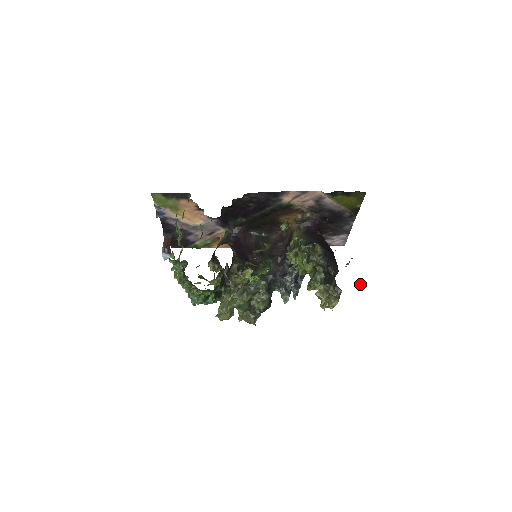
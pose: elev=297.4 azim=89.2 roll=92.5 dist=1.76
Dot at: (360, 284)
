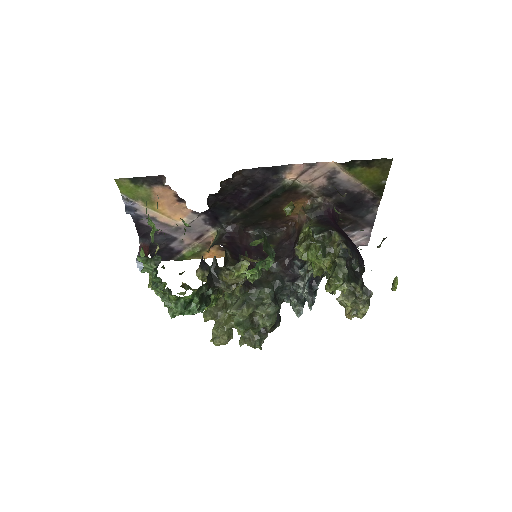
Dot at: (395, 282)
